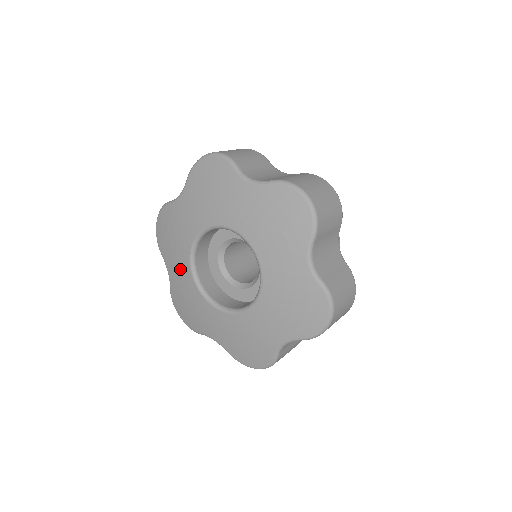
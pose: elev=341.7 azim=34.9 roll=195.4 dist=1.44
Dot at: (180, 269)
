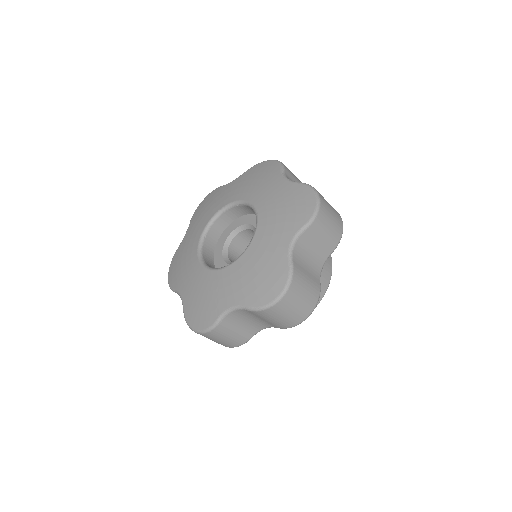
Dot at: (190, 274)
